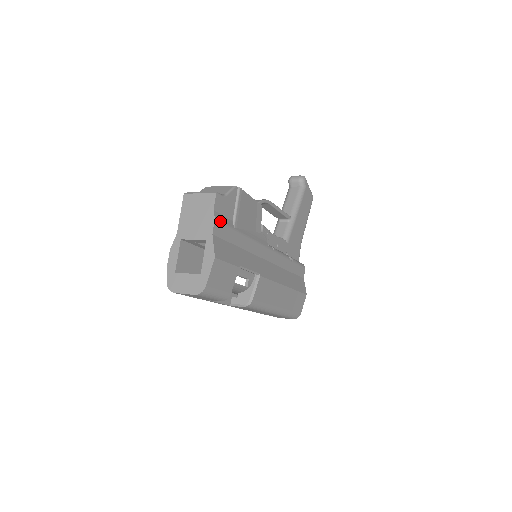
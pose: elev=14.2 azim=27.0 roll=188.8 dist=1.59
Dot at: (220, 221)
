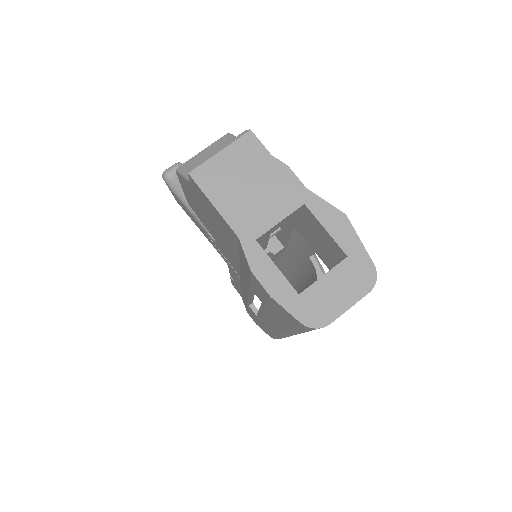
Dot at: occluded
